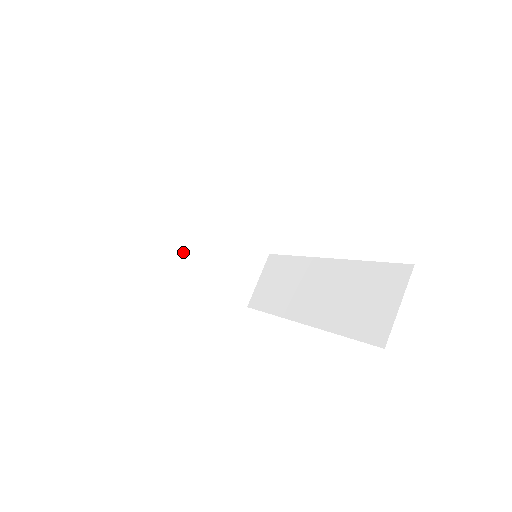
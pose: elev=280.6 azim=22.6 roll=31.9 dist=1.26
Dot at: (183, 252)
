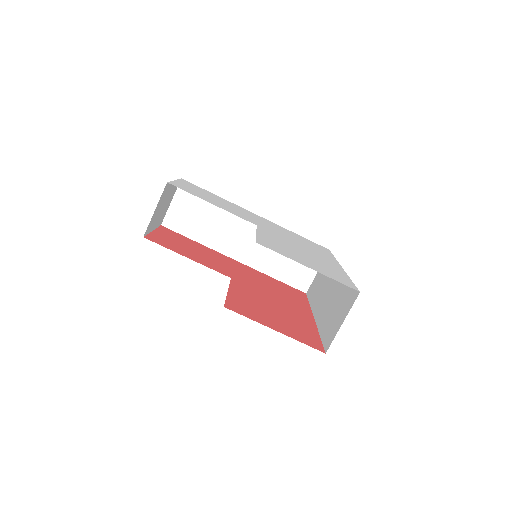
Dot at: occluded
